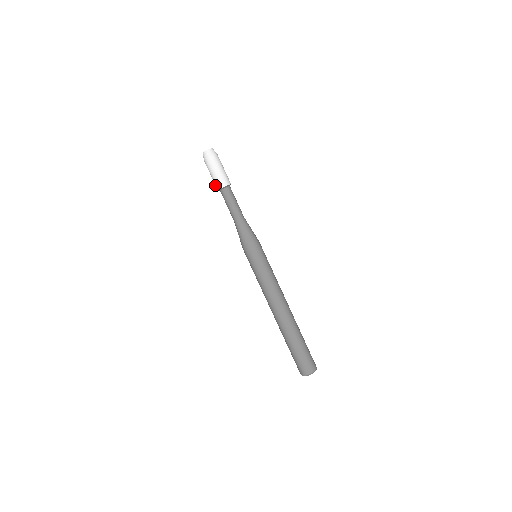
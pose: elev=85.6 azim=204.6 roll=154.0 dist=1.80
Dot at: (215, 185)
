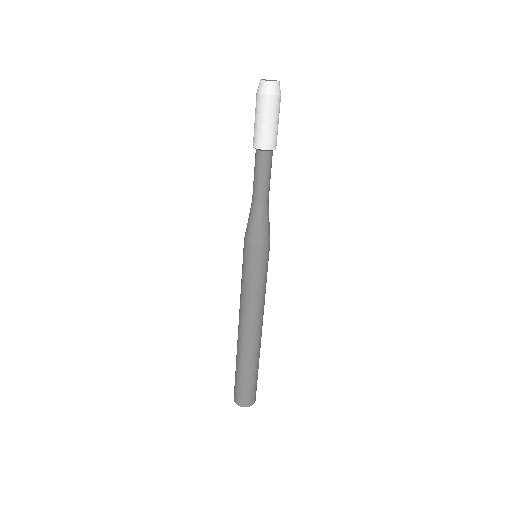
Dot at: occluded
